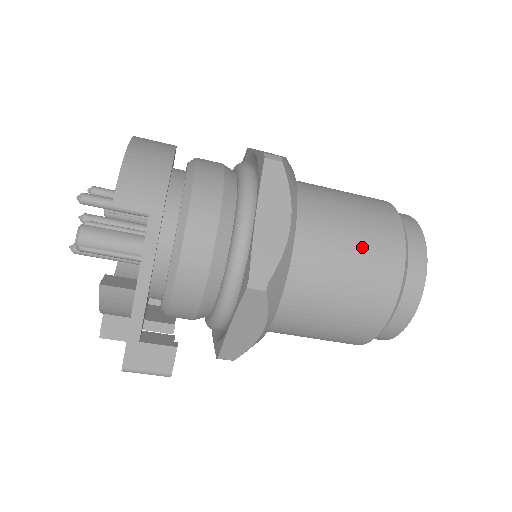
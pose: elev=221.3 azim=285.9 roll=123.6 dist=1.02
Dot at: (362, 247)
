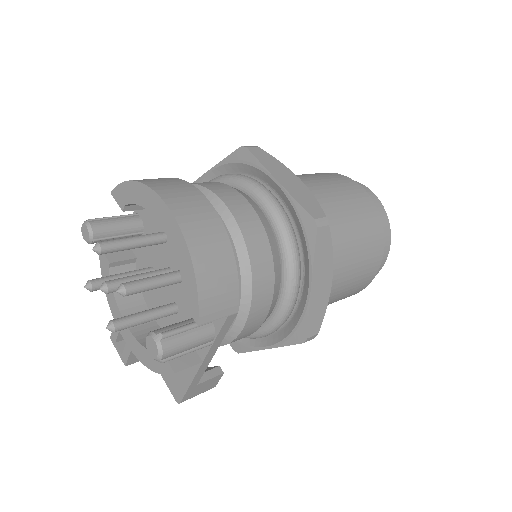
Dot at: (361, 260)
